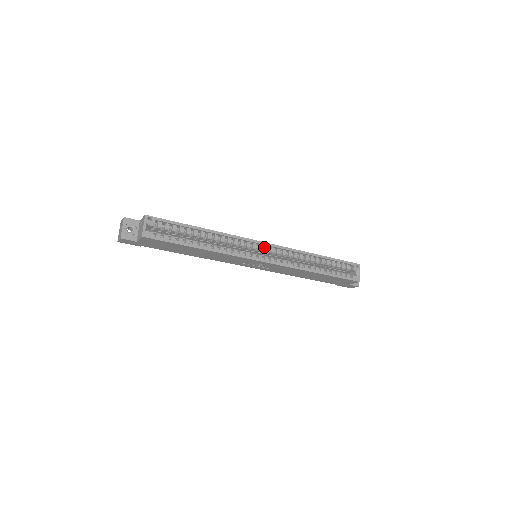
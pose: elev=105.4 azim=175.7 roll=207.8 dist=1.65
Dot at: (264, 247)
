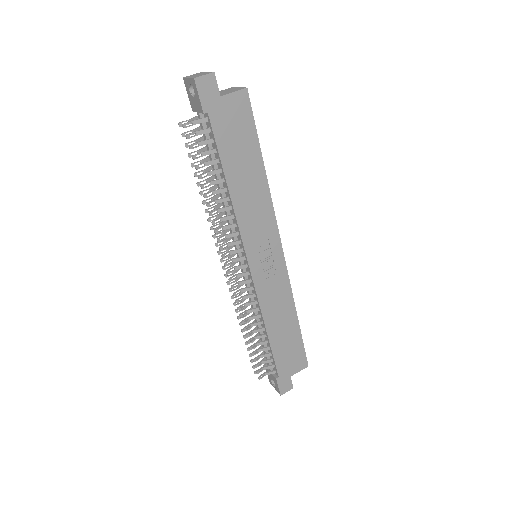
Dot at: occluded
